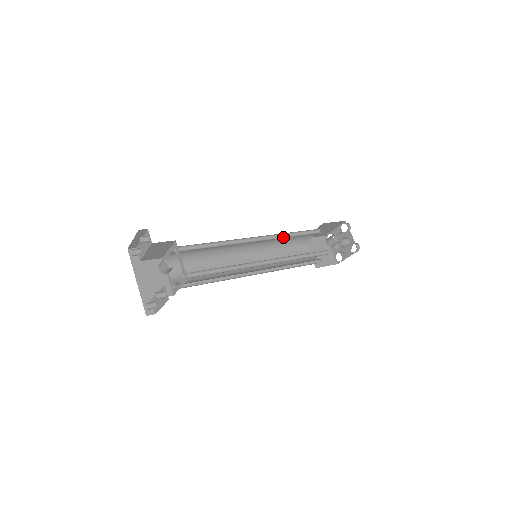
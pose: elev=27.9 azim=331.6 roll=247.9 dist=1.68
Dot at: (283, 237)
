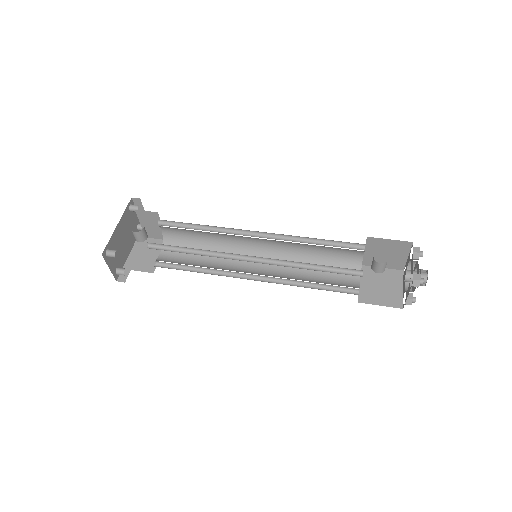
Dot at: (298, 241)
